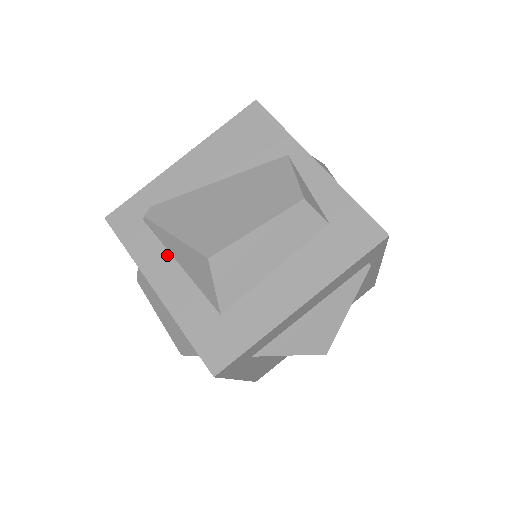
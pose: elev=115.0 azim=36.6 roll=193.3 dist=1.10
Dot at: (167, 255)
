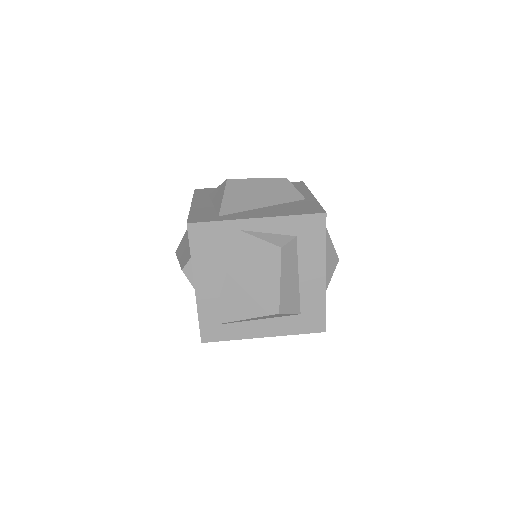
Dot at: (249, 323)
